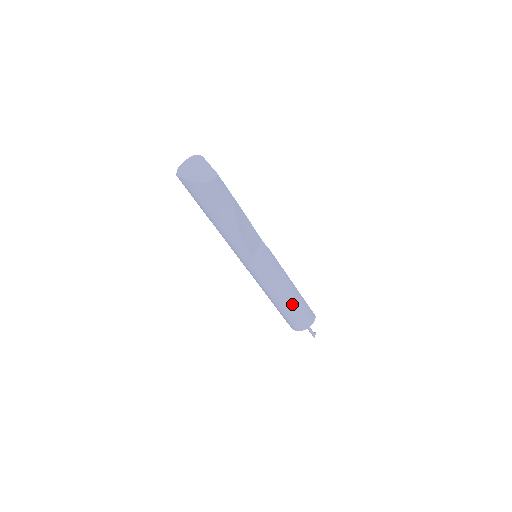
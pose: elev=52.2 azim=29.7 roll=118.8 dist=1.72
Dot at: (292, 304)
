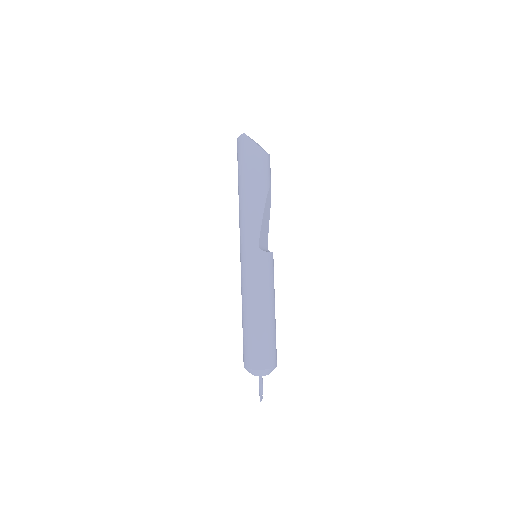
Dot at: (268, 325)
